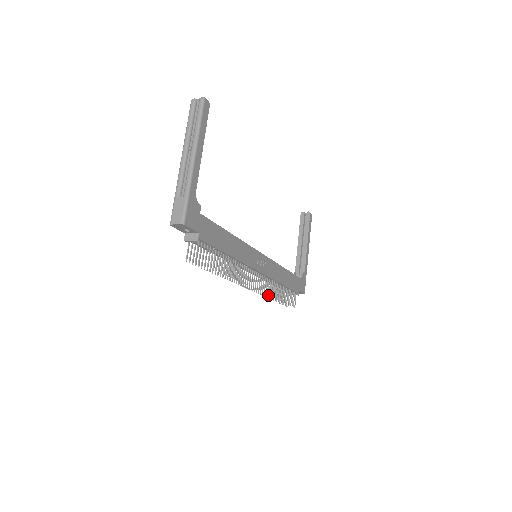
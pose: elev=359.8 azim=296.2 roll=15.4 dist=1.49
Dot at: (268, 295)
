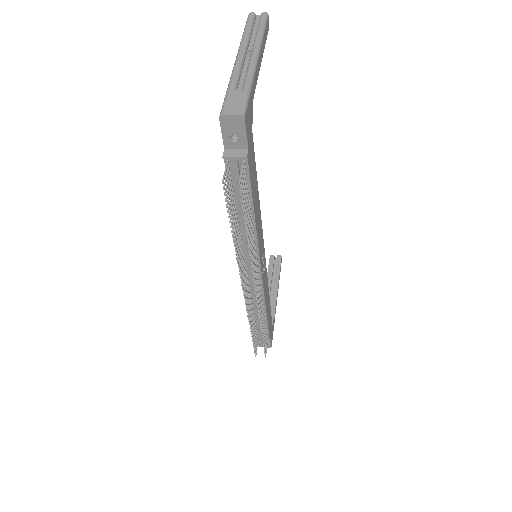
Dot at: (250, 323)
